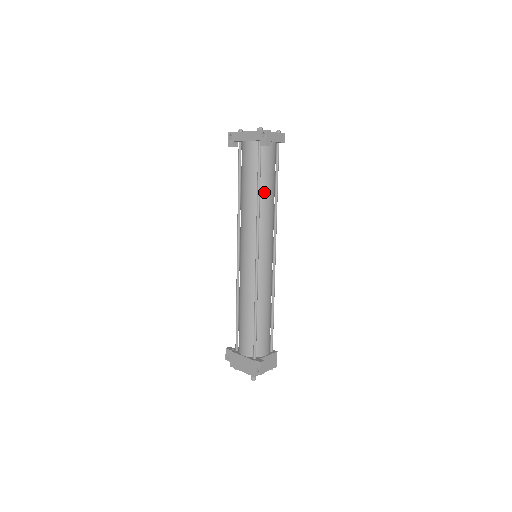
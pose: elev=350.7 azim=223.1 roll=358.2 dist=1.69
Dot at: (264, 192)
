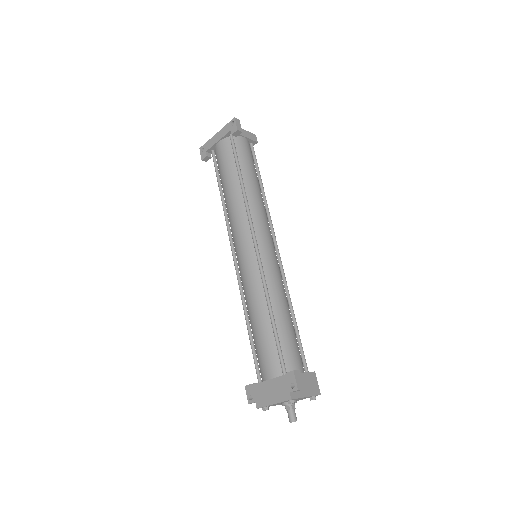
Dot at: (247, 180)
